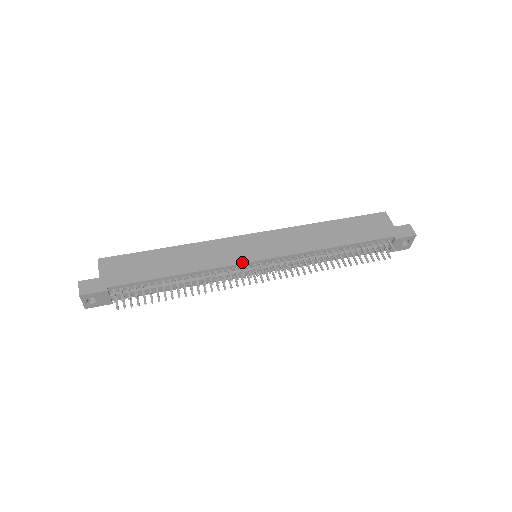
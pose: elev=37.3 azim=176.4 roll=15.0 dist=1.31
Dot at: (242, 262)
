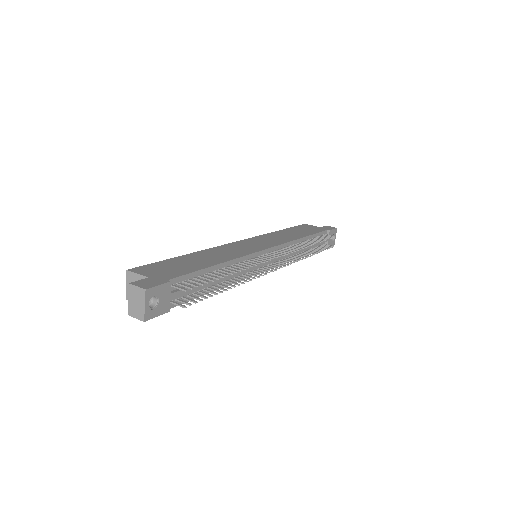
Dot at: (259, 250)
